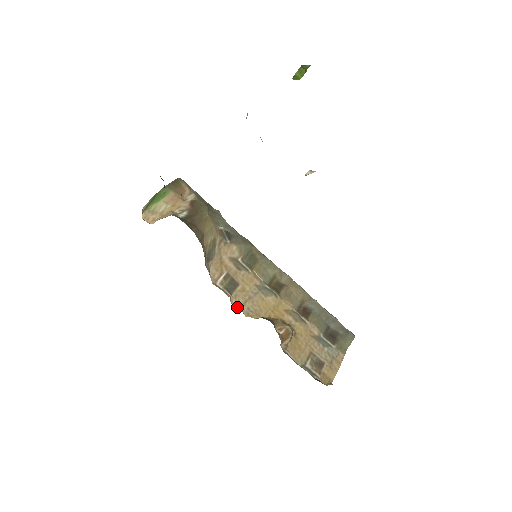
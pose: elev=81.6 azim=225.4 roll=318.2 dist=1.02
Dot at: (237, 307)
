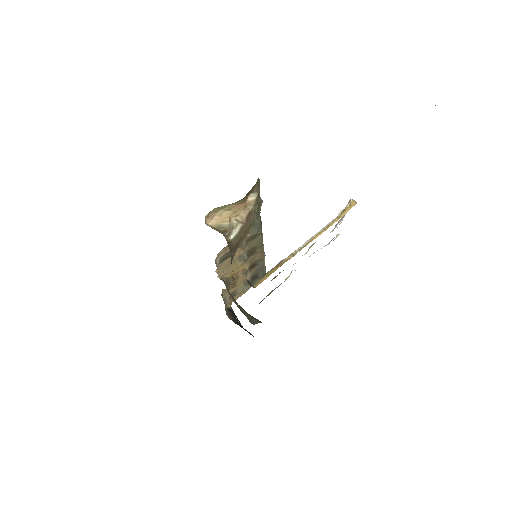
Dot at: (217, 272)
